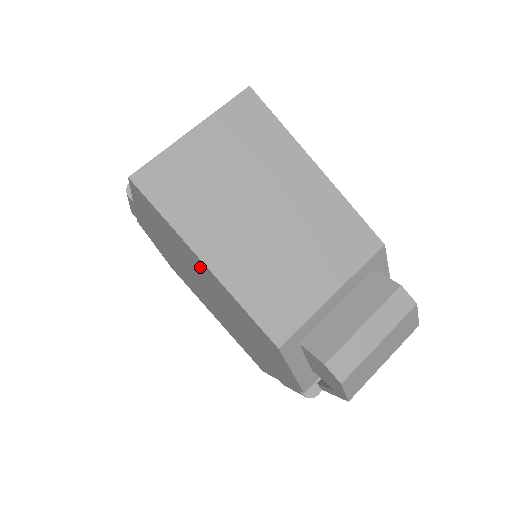
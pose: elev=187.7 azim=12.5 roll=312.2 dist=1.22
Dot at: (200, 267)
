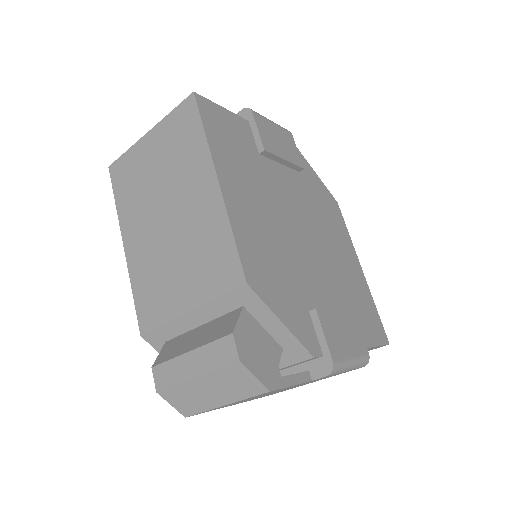
Dot at: occluded
